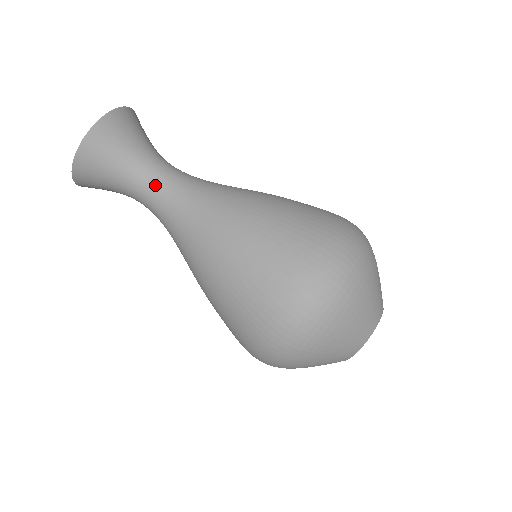
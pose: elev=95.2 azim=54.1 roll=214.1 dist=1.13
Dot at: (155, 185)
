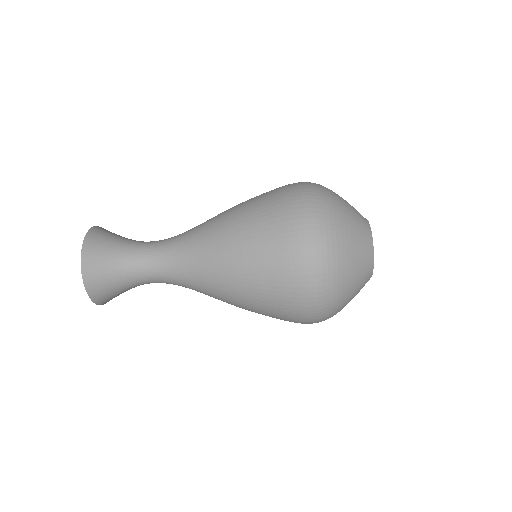
Dot at: occluded
